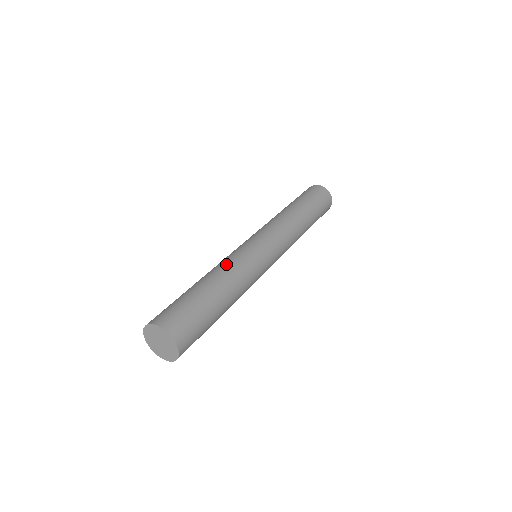
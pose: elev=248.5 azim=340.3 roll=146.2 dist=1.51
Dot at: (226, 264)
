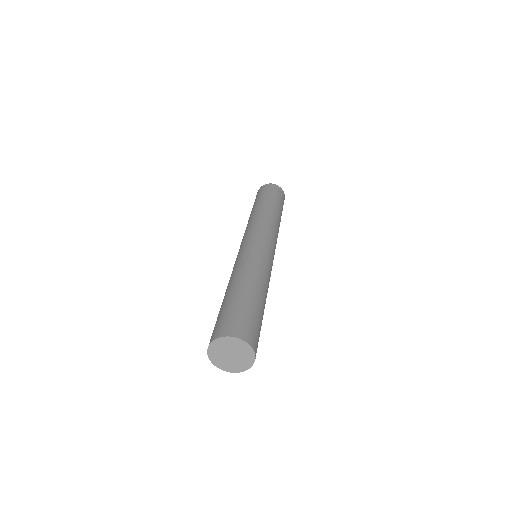
Dot at: (231, 274)
